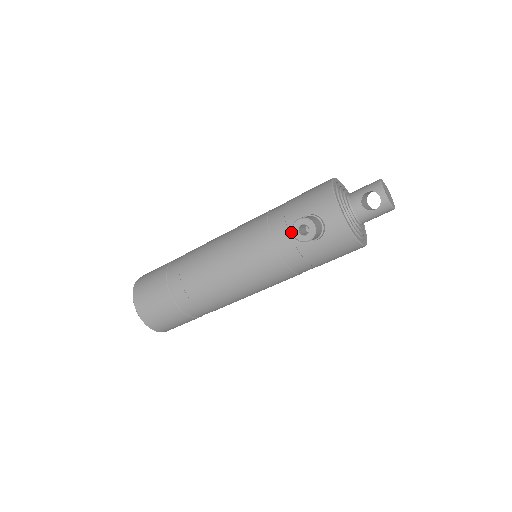
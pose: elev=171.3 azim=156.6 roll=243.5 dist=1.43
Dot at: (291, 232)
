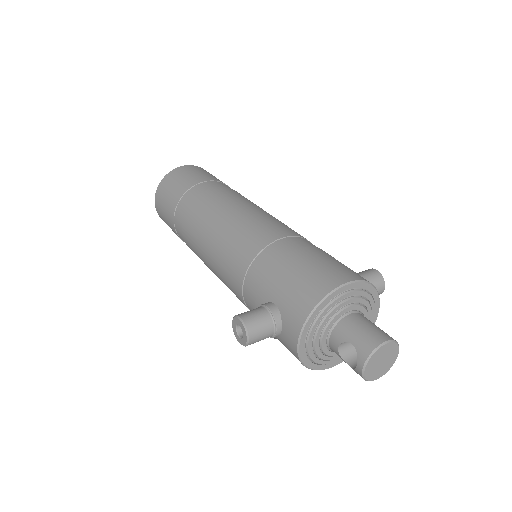
Dot at: (257, 299)
